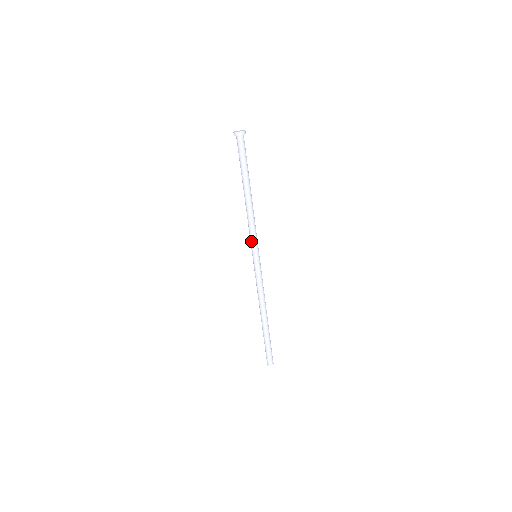
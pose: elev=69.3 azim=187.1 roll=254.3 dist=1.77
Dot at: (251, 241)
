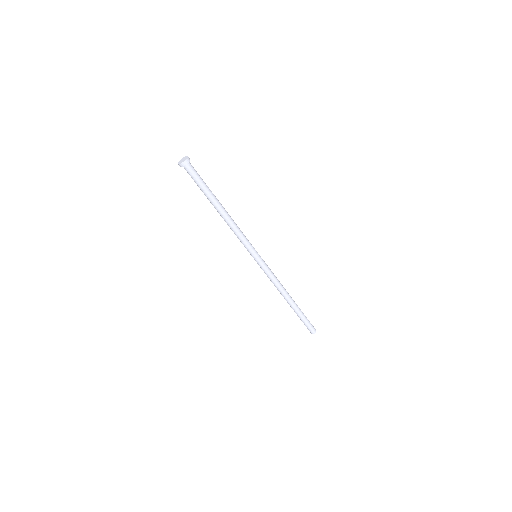
Dot at: (245, 247)
